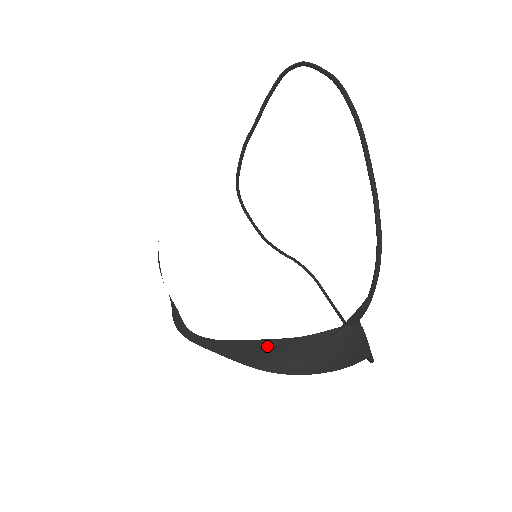
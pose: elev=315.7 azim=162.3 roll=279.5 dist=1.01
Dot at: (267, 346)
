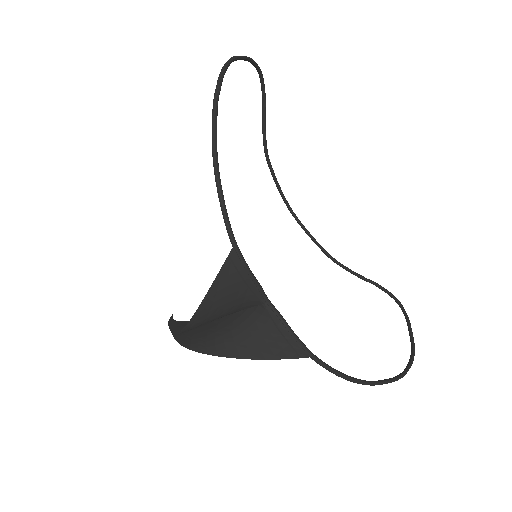
Dot at: occluded
